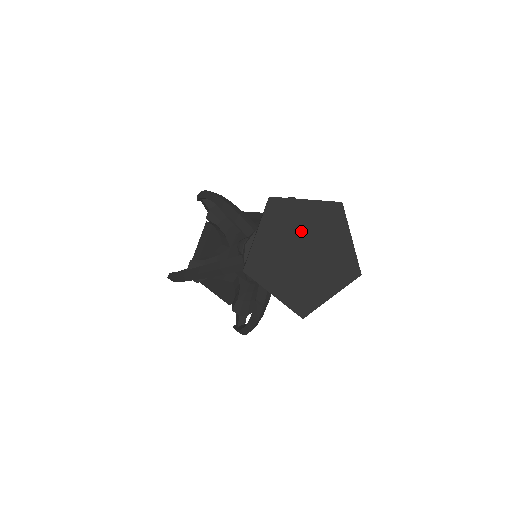
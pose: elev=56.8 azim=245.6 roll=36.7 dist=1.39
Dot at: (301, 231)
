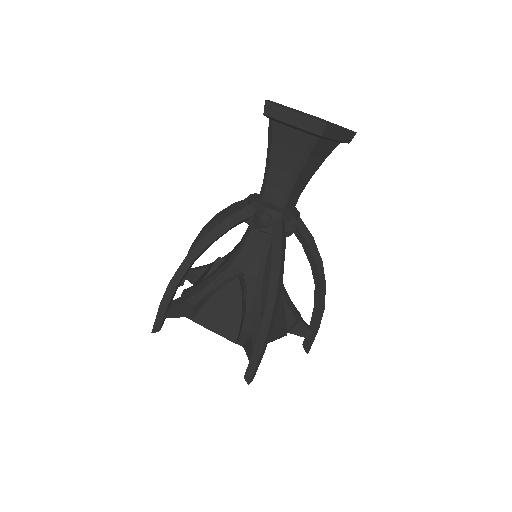
Dot at: occluded
